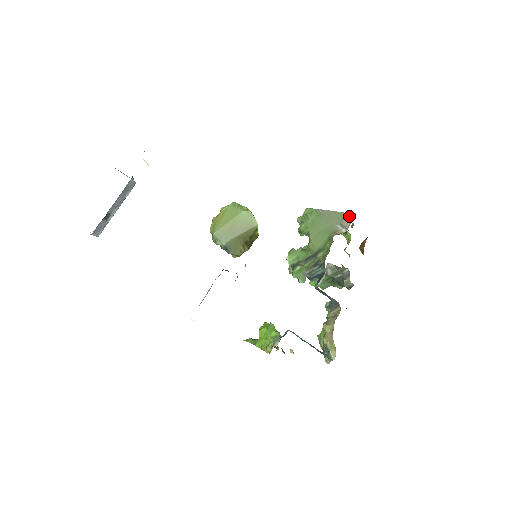
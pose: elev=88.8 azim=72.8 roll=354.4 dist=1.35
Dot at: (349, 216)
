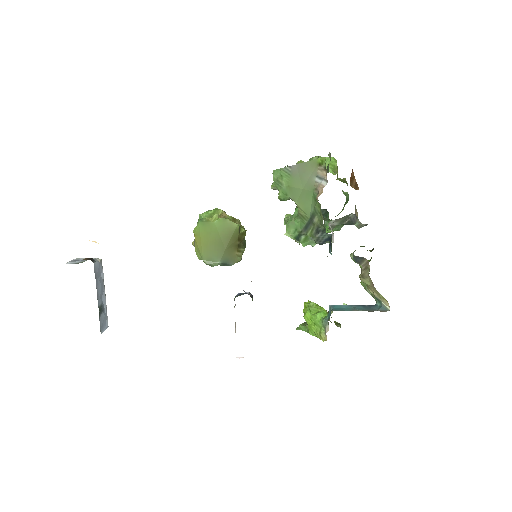
Dot at: (320, 162)
